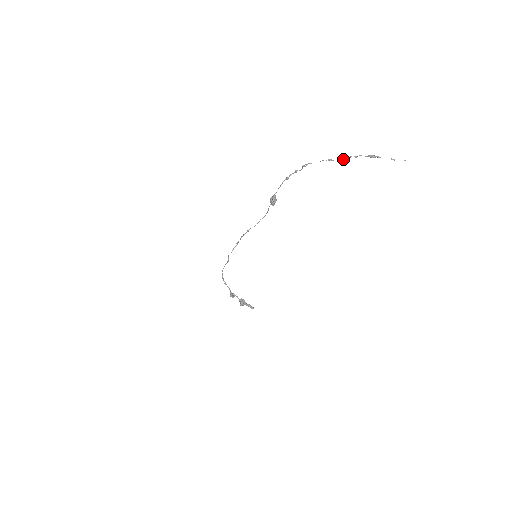
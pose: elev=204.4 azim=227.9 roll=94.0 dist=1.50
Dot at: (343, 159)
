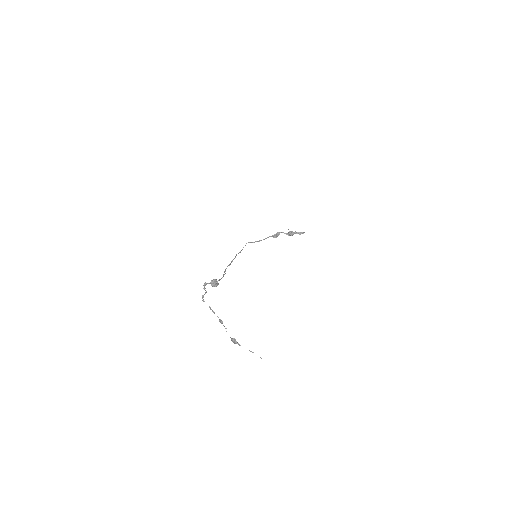
Dot at: (220, 320)
